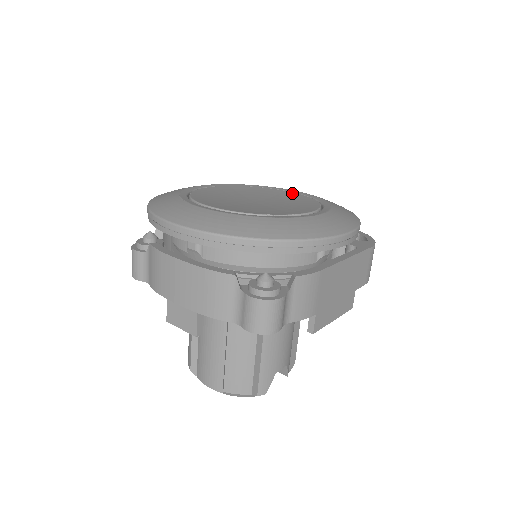
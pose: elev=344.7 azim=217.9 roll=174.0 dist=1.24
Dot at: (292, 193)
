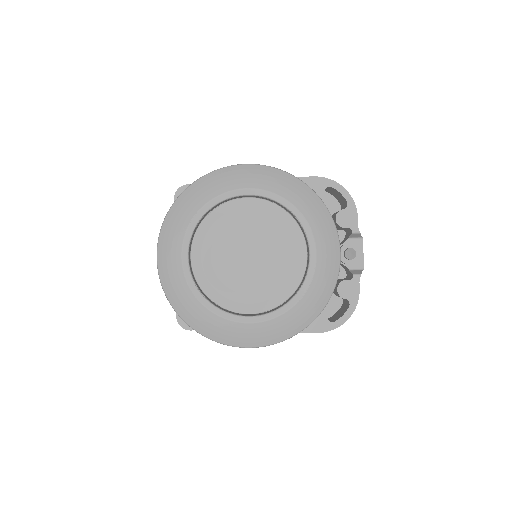
Dot at: (303, 258)
